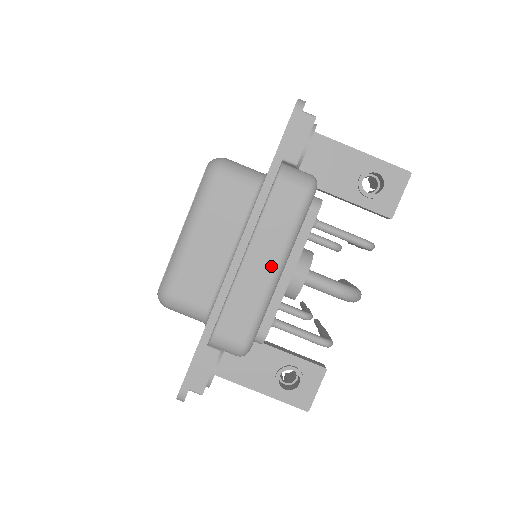
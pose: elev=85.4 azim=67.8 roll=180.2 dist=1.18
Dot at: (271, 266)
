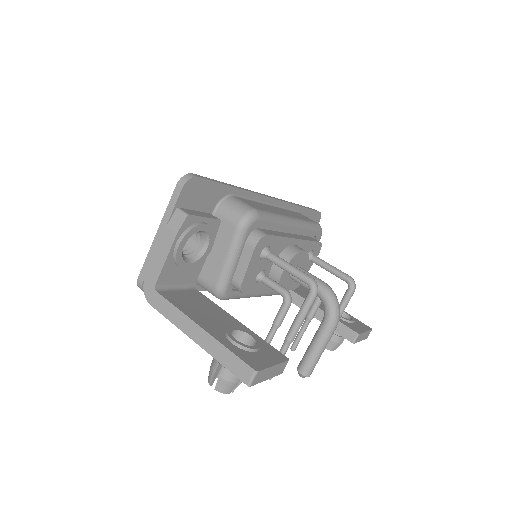
Dot at: (288, 215)
